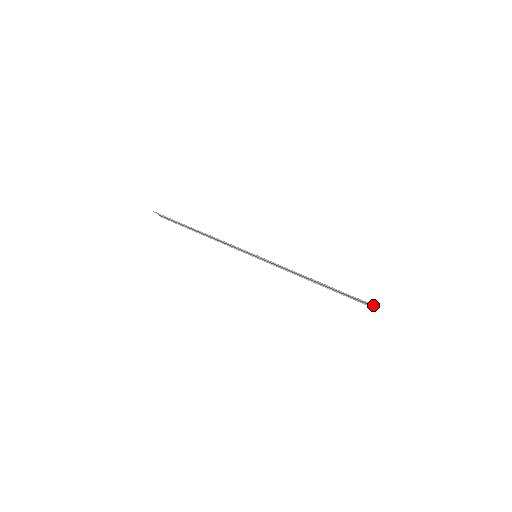
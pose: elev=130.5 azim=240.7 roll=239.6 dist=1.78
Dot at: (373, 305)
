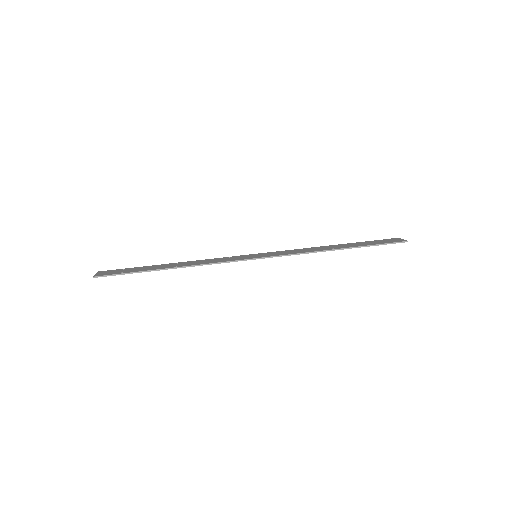
Dot at: (406, 241)
